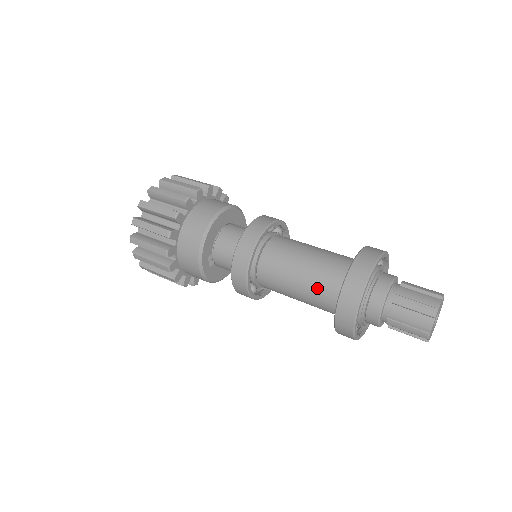
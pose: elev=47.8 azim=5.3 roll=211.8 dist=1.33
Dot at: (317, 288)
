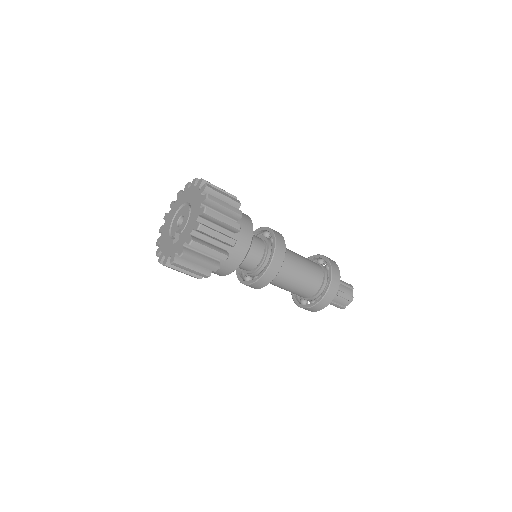
Dot at: (304, 288)
